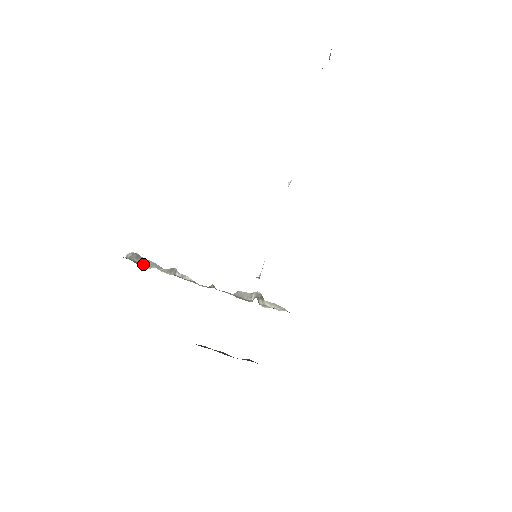
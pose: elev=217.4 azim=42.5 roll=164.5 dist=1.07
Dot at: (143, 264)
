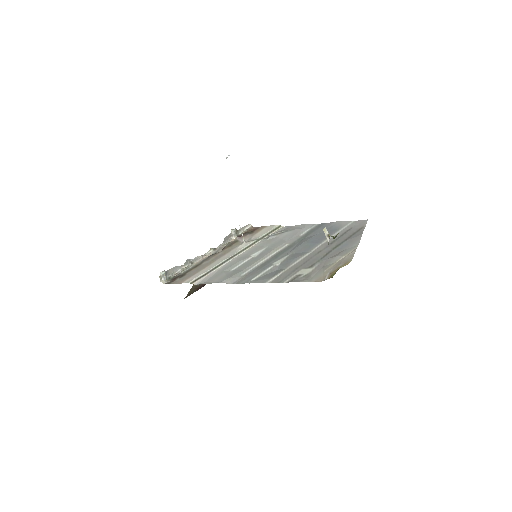
Dot at: (171, 273)
